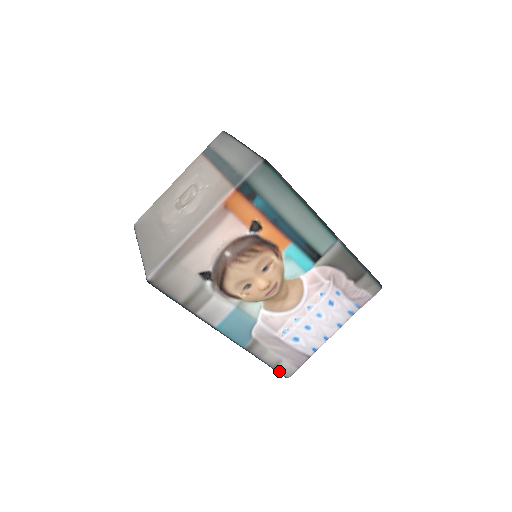
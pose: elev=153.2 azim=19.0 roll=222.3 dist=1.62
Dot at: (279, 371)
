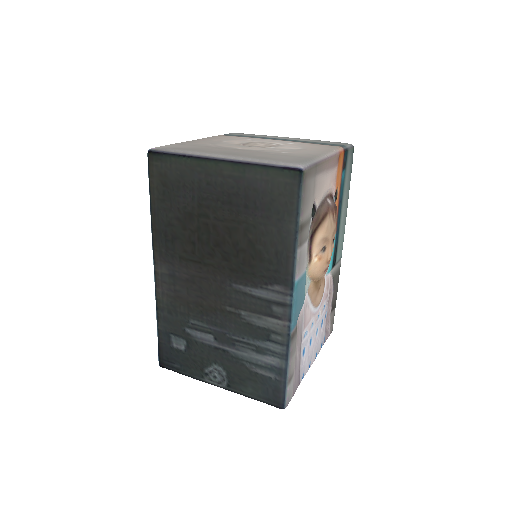
Dot at: (287, 391)
